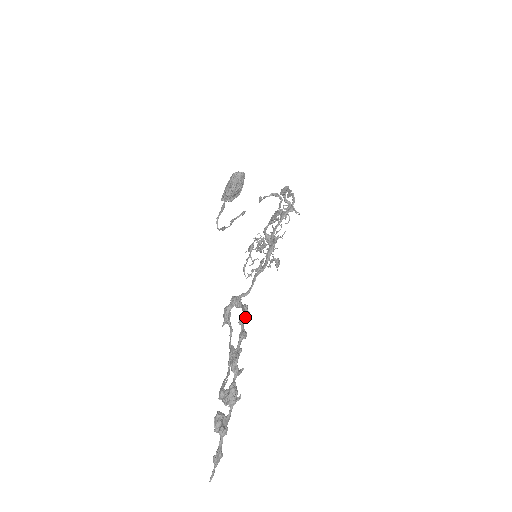
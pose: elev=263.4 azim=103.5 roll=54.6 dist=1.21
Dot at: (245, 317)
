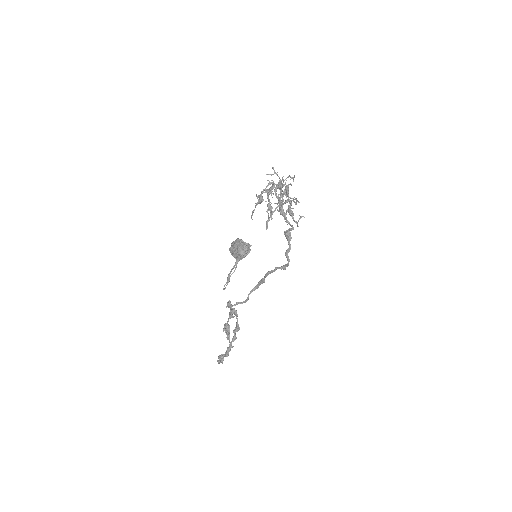
Dot at: occluded
